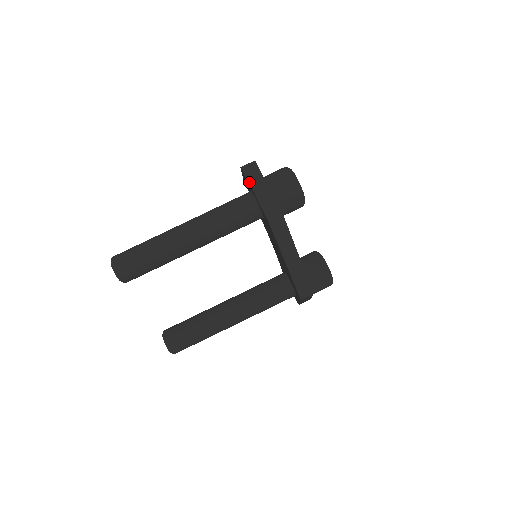
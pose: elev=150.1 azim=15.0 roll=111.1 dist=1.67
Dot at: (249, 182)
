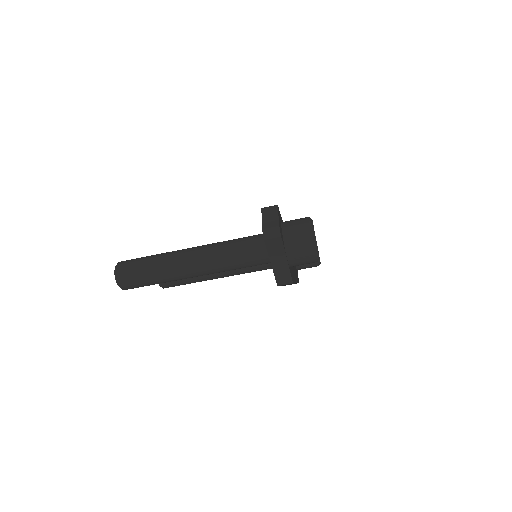
Dot at: (268, 251)
